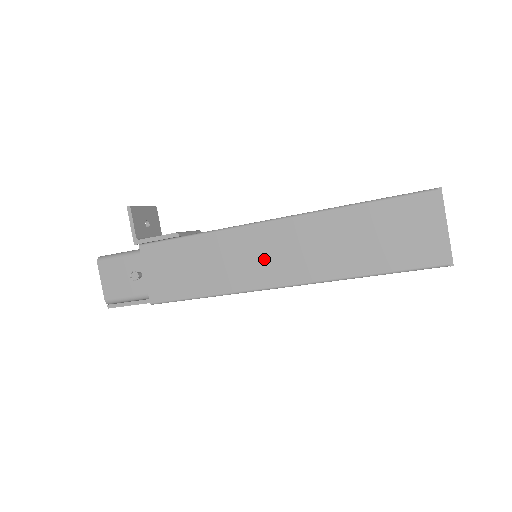
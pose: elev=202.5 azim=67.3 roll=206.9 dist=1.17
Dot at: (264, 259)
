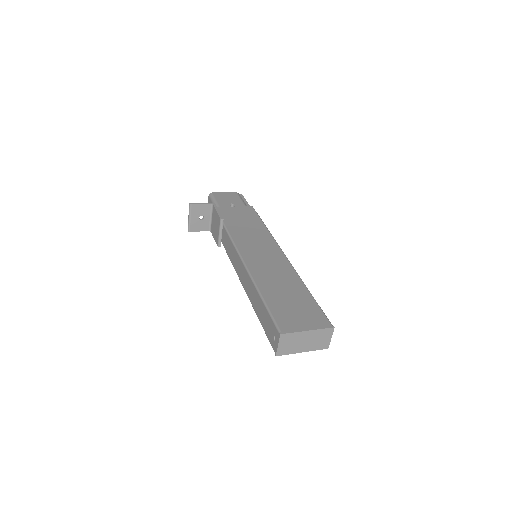
Dot at: occluded
